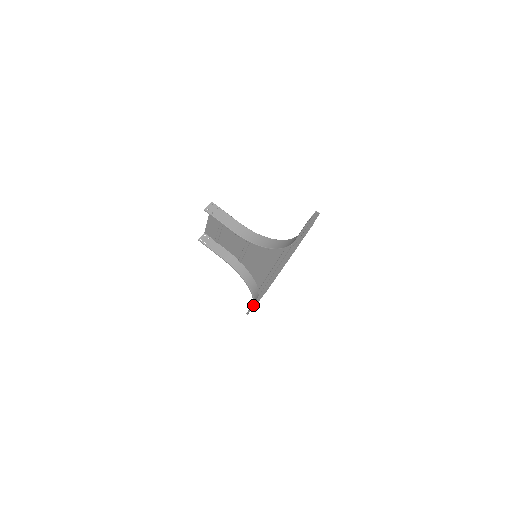
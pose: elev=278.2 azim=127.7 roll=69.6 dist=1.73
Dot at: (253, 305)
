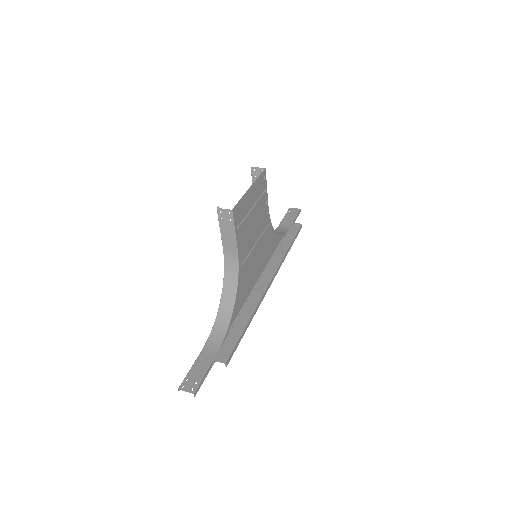
Dot at: (278, 227)
